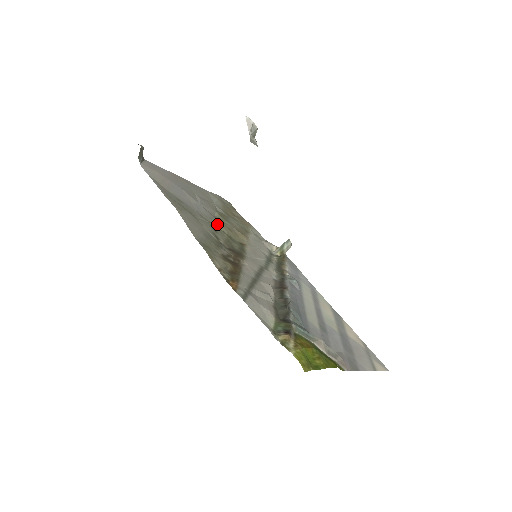
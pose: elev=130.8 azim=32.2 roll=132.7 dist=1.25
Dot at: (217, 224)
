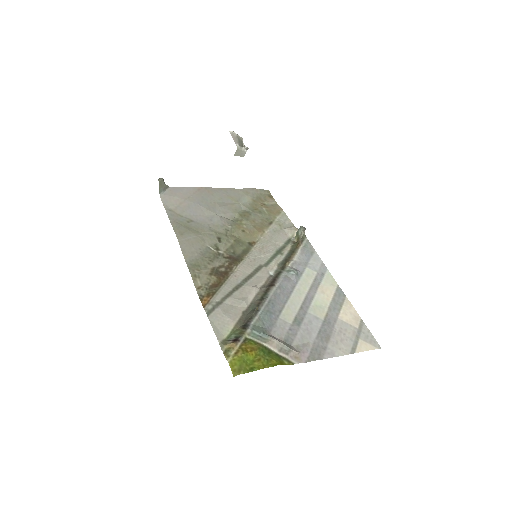
Dot at: (228, 230)
